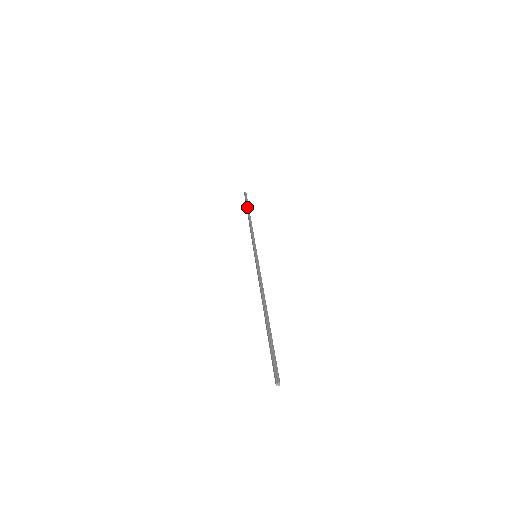
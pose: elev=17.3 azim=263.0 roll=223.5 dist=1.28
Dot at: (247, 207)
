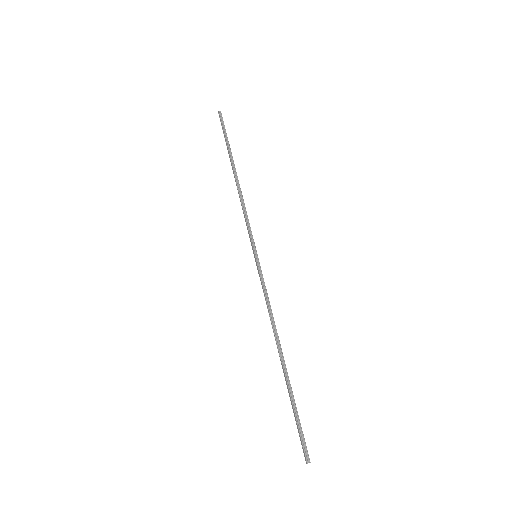
Dot at: (228, 150)
